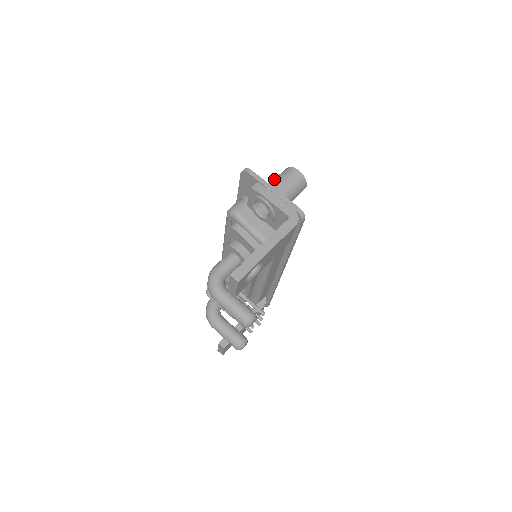
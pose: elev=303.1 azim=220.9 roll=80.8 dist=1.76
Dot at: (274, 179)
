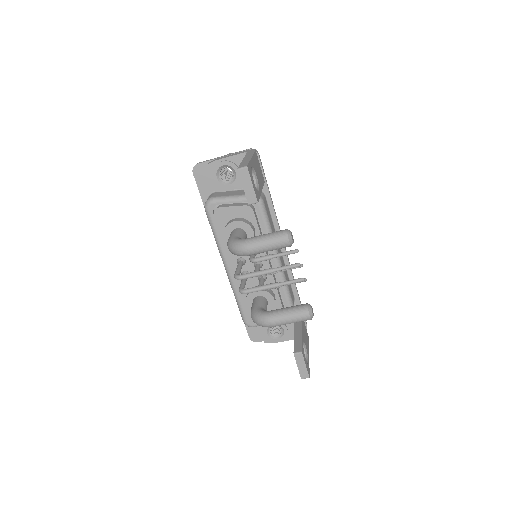
Dot at: occluded
